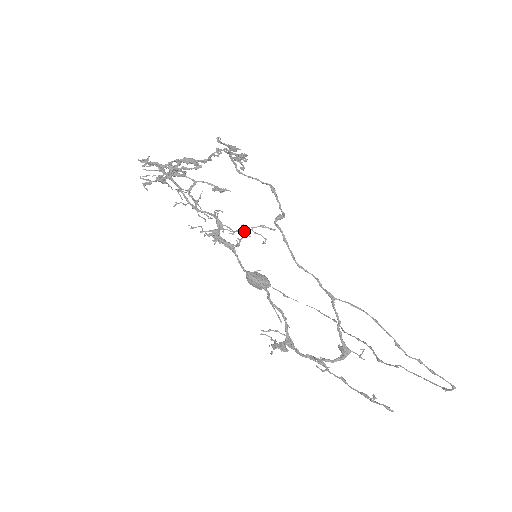
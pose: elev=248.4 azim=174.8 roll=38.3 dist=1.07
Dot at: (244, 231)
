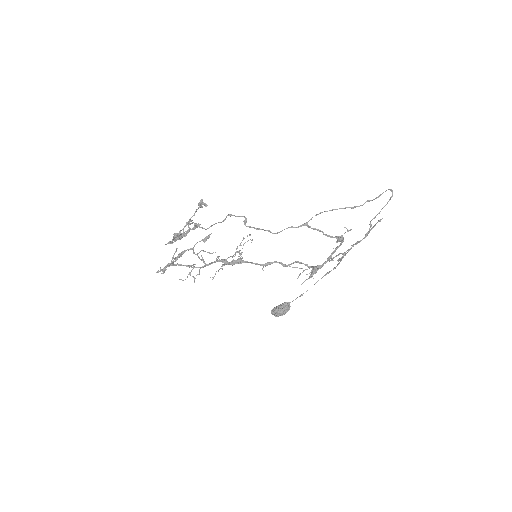
Dot at: (238, 252)
